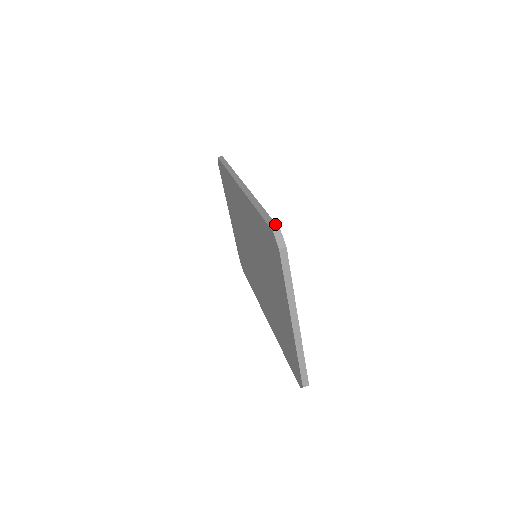
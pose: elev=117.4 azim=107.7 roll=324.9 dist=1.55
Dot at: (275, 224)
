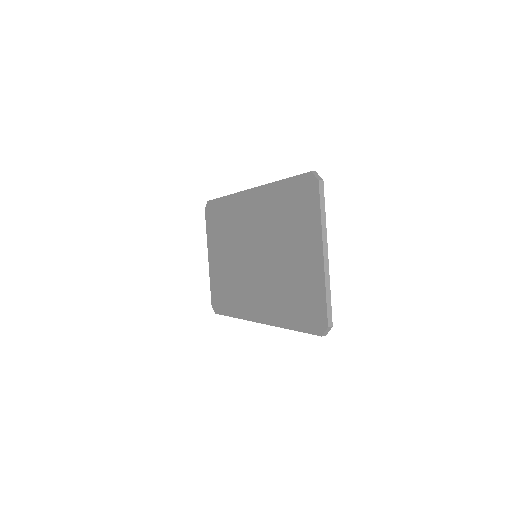
Dot at: occluded
